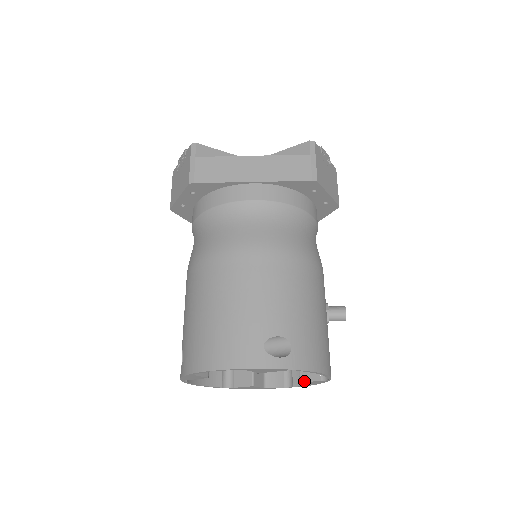
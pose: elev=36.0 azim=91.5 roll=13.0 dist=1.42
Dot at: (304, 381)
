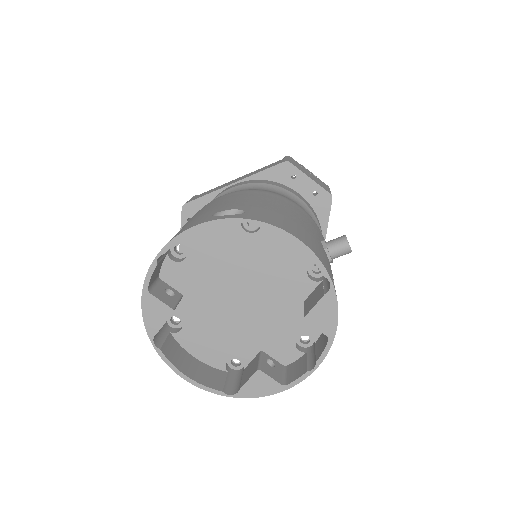
Dot at: (308, 312)
